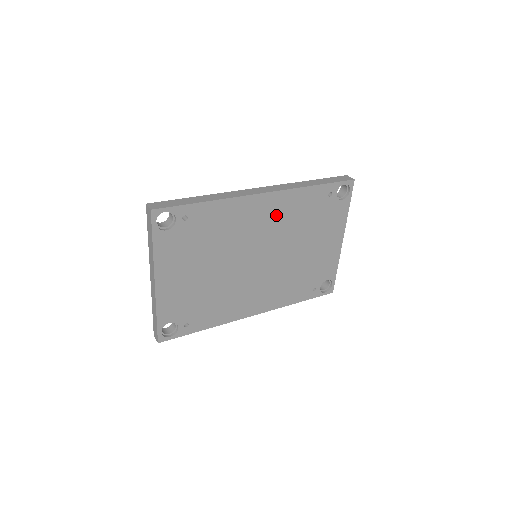
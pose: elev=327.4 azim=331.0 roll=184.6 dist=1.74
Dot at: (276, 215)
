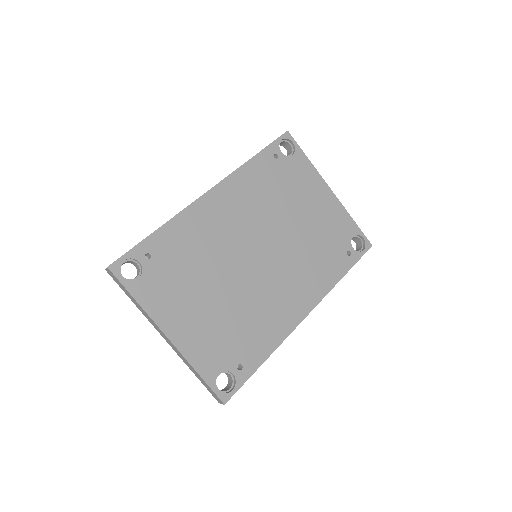
Dot at: (238, 204)
